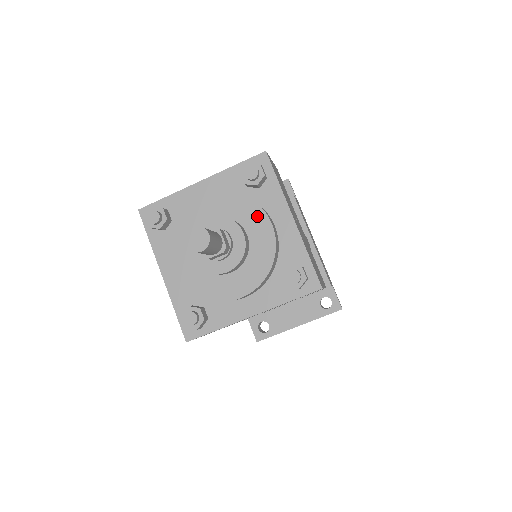
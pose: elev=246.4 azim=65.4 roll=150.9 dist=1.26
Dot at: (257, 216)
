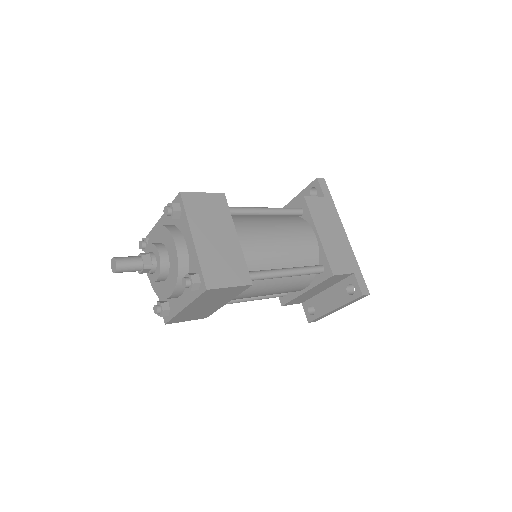
Dot at: (170, 241)
